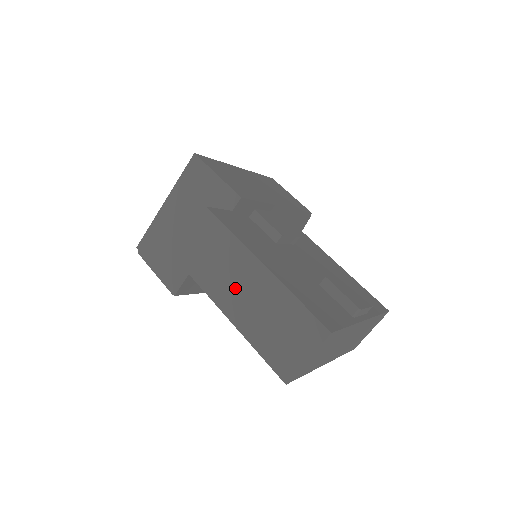
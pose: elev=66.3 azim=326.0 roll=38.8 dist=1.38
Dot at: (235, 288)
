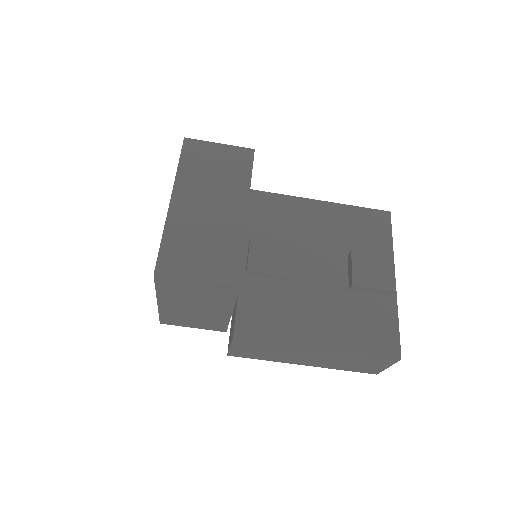
Dot at: (301, 358)
